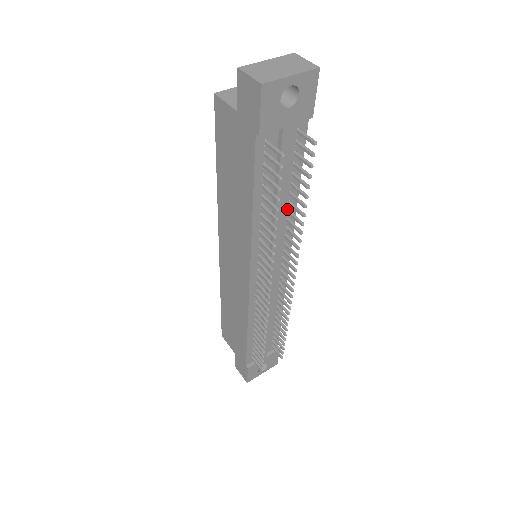
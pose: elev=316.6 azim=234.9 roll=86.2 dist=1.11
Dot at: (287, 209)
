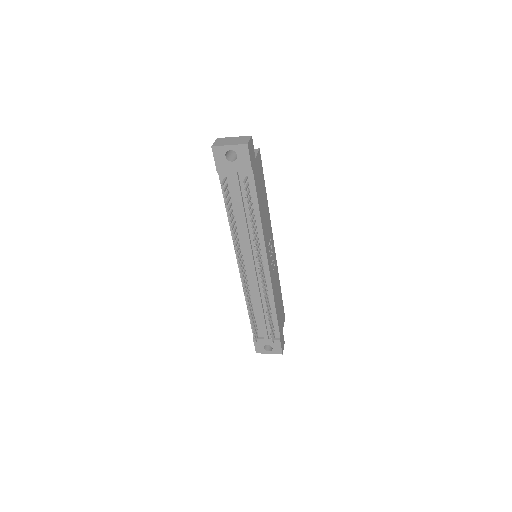
Dot at: (254, 225)
